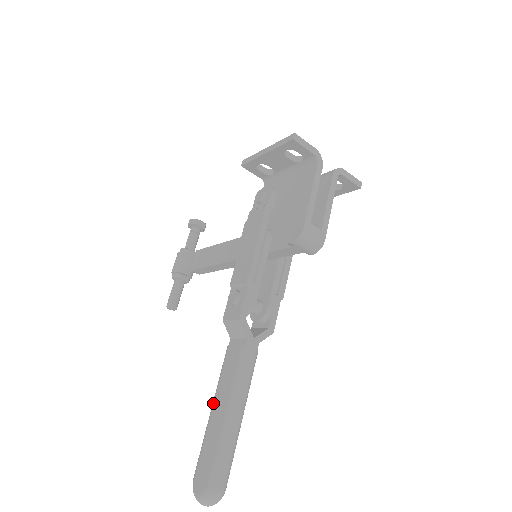
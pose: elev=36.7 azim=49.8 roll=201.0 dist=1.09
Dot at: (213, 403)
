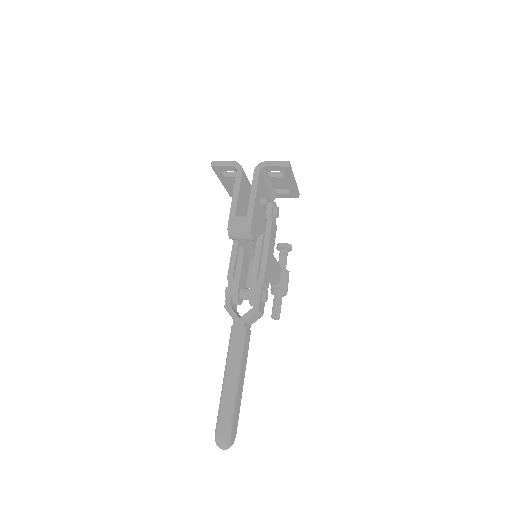
Dot at: occluded
